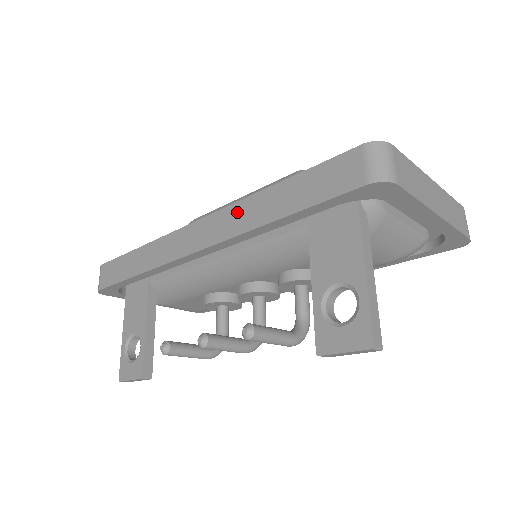
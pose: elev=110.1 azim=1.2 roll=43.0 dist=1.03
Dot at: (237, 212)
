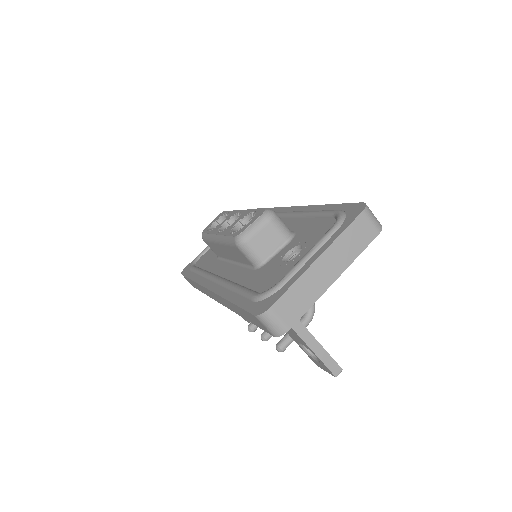
Dot at: (224, 301)
